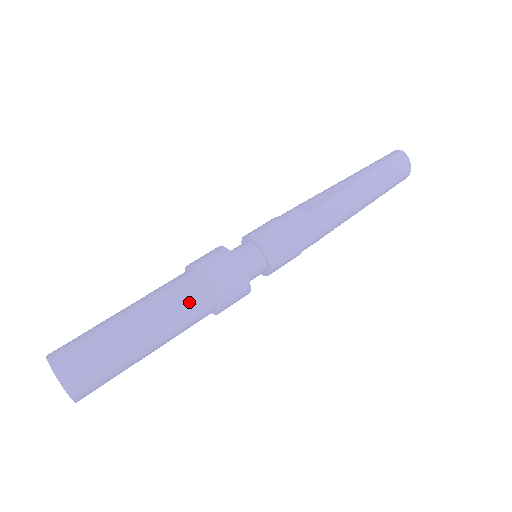
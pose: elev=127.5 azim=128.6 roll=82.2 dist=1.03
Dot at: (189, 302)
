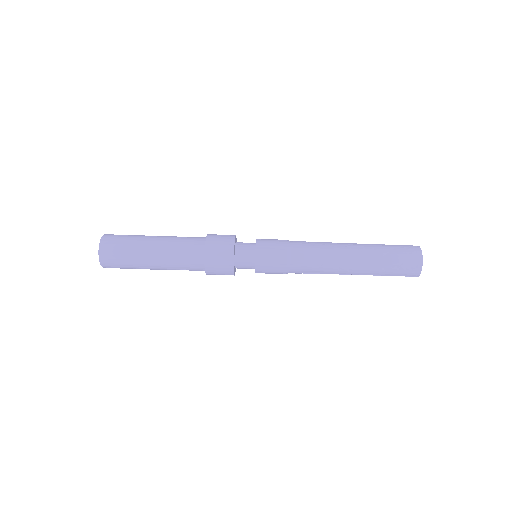
Dot at: (191, 241)
